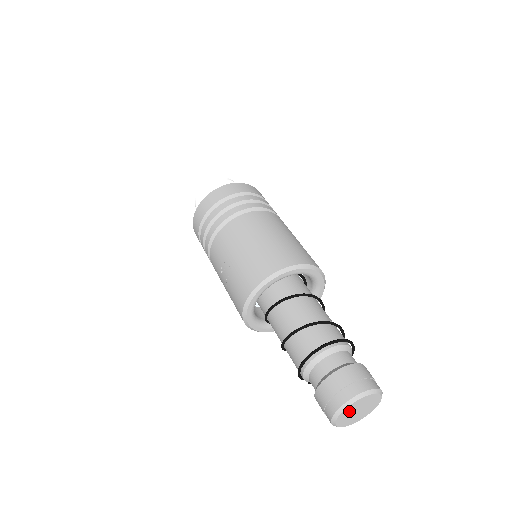
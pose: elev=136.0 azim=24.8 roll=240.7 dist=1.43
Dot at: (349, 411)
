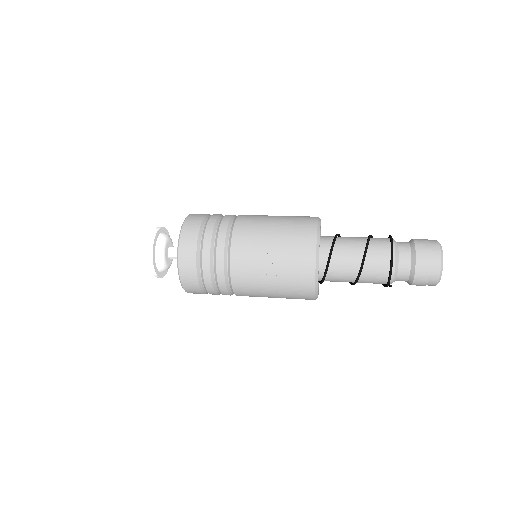
Dot at: occluded
